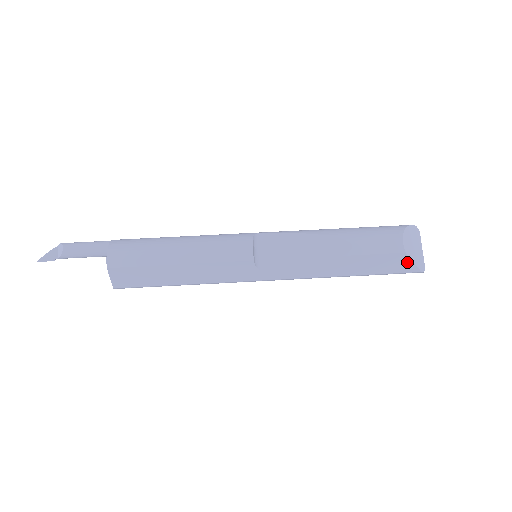
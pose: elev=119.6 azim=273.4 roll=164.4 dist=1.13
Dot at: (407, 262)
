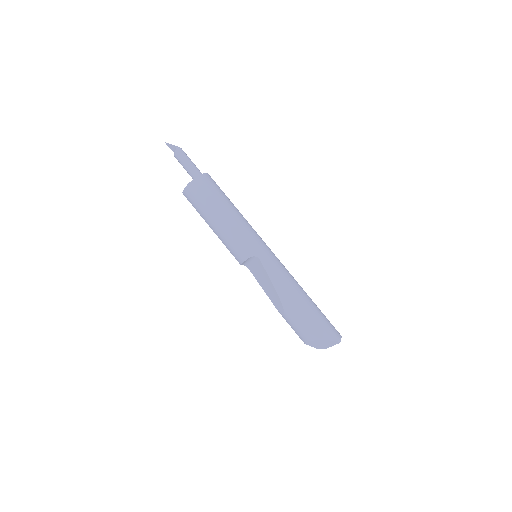
Dot at: occluded
